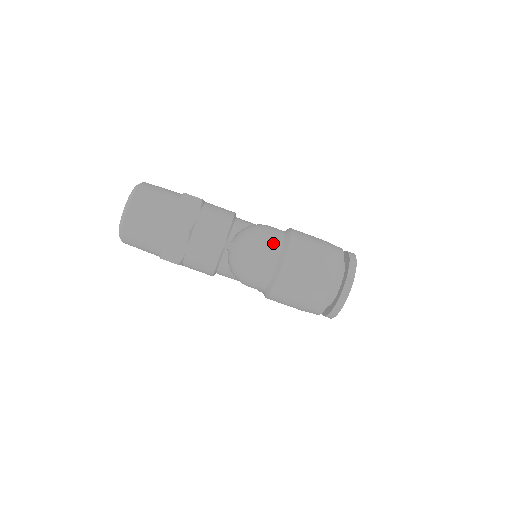
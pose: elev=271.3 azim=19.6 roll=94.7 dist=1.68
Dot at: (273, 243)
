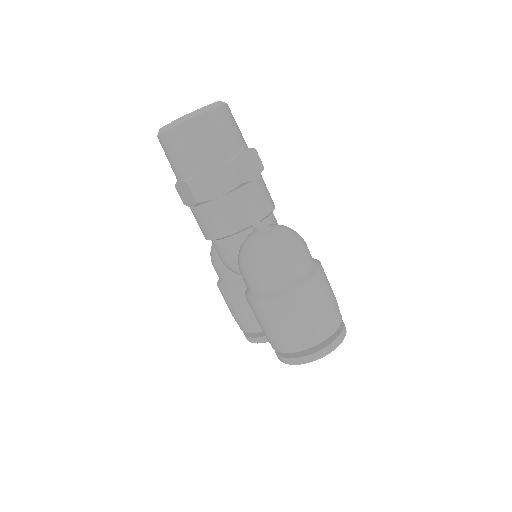
Dot at: (306, 260)
